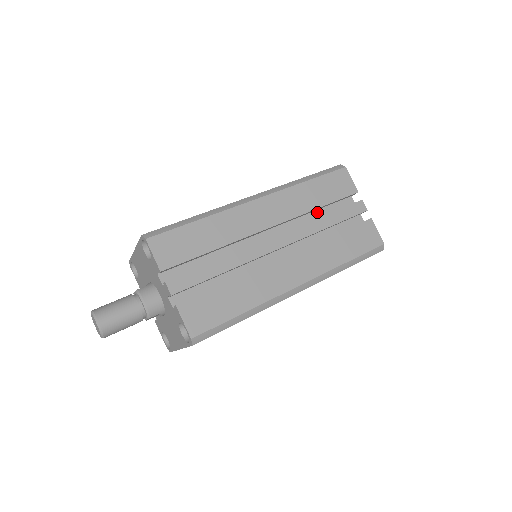
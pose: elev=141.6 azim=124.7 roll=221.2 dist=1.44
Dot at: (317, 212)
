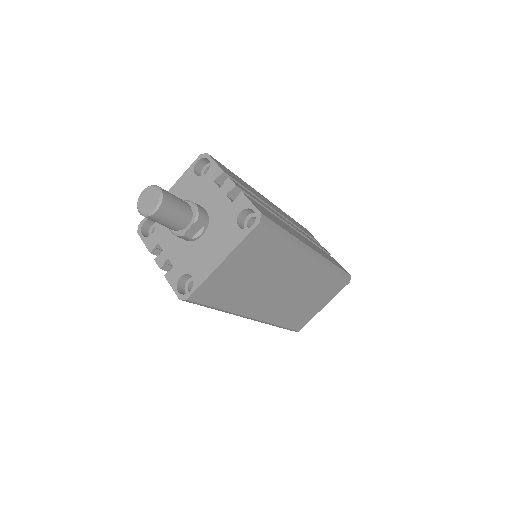
Dot at: occluded
